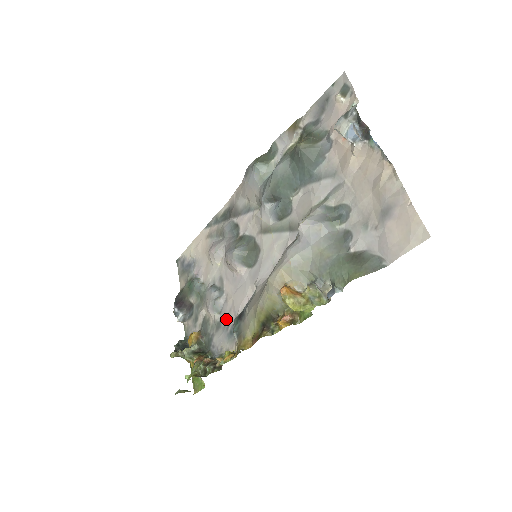
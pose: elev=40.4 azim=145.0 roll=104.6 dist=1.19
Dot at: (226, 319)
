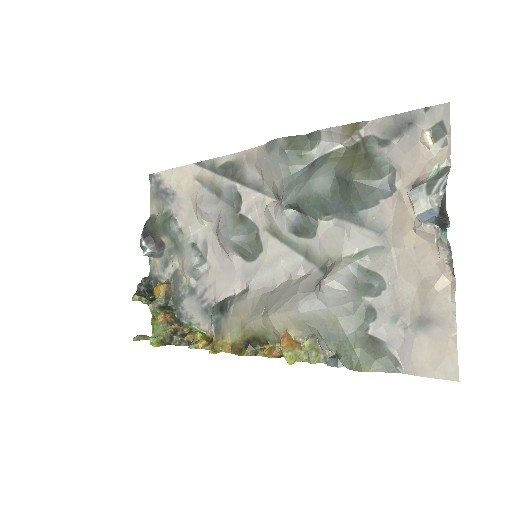
Dot at: (203, 292)
